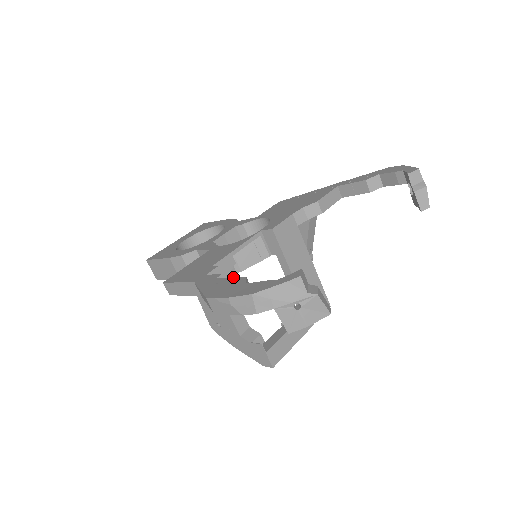
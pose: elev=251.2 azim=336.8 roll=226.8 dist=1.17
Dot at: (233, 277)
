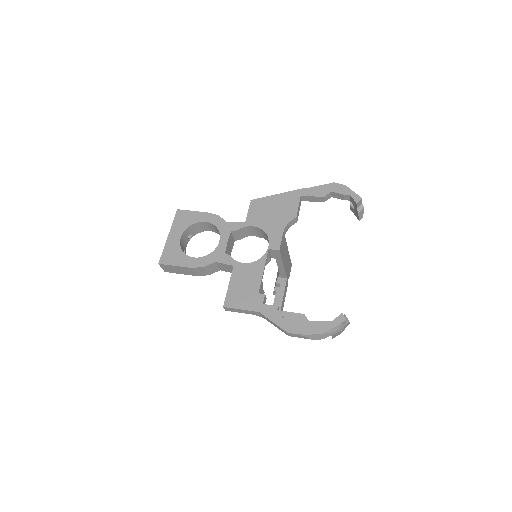
Dot at: (293, 312)
